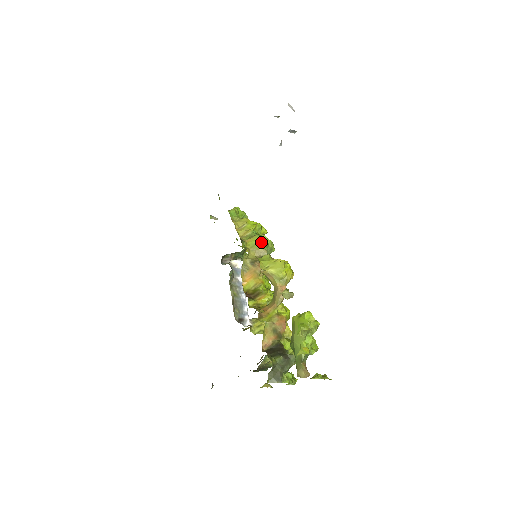
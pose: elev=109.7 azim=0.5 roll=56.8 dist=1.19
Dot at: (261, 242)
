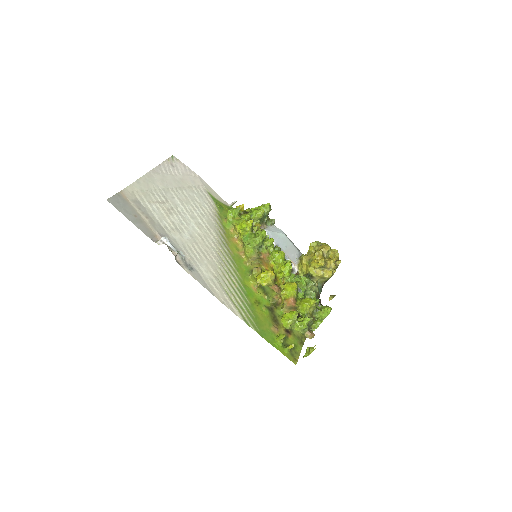
Dot at: (249, 252)
